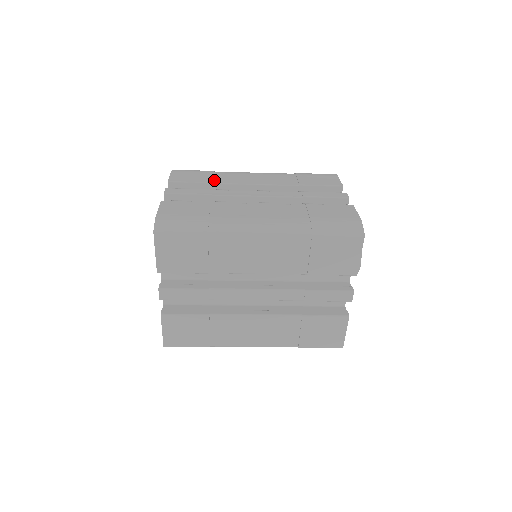
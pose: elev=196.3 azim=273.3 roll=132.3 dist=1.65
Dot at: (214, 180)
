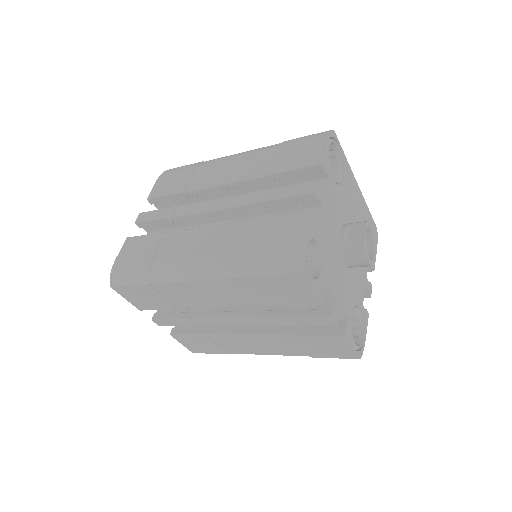
Dot at: (187, 186)
